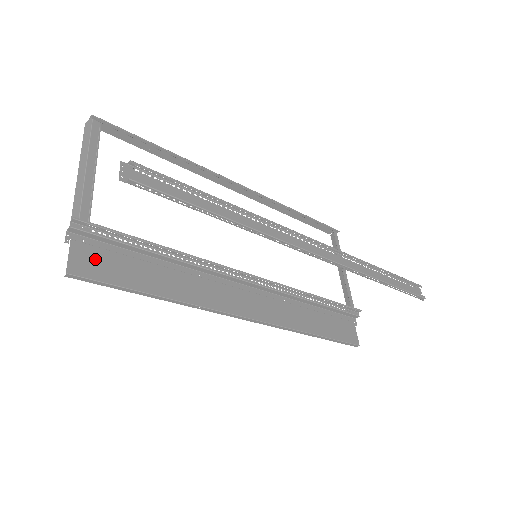
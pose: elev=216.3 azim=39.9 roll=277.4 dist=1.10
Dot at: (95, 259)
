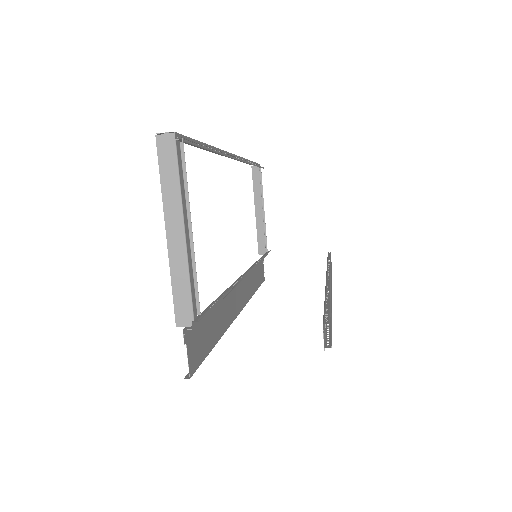
Dot at: (196, 343)
